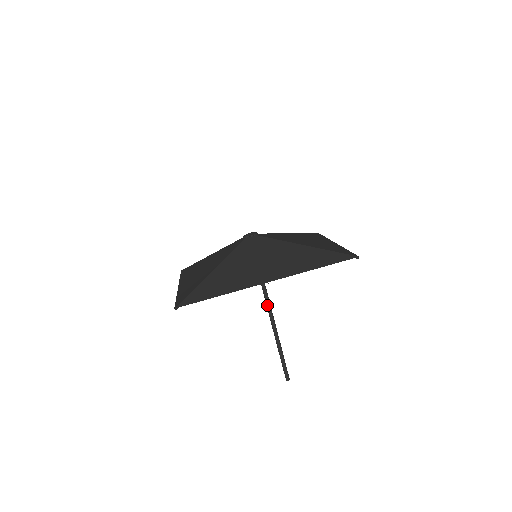
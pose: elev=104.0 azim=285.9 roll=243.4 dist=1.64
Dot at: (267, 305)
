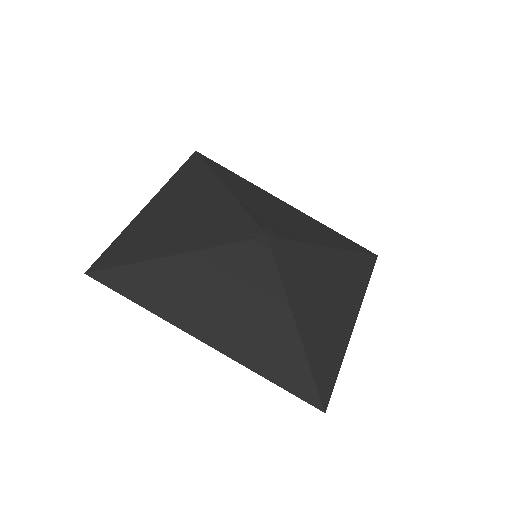
Dot at: occluded
